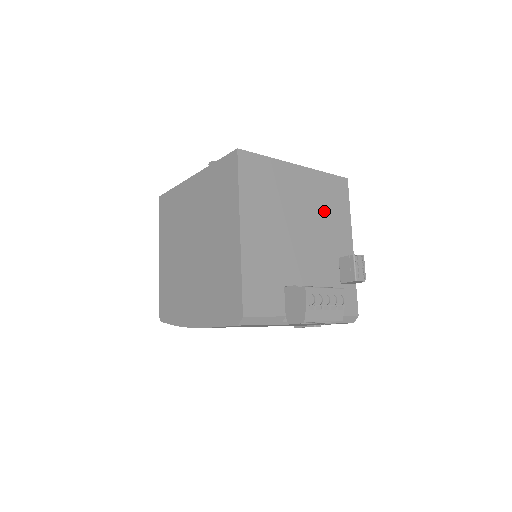
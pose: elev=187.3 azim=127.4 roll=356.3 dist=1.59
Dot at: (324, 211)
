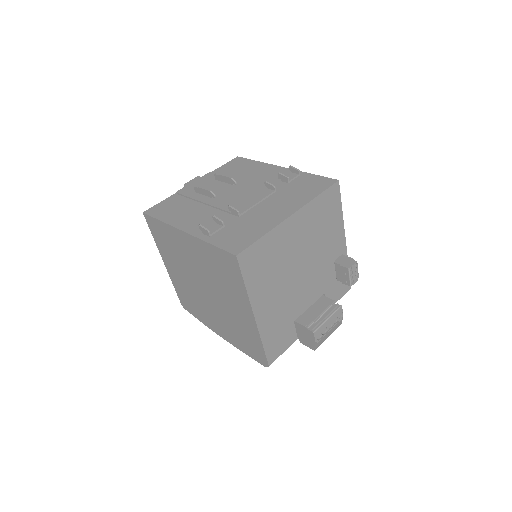
Dot at: (319, 234)
